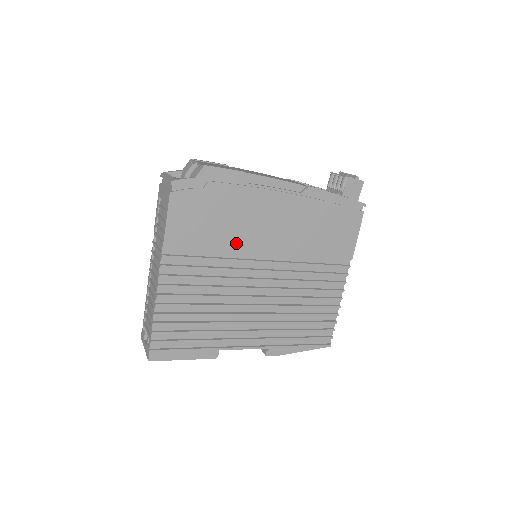
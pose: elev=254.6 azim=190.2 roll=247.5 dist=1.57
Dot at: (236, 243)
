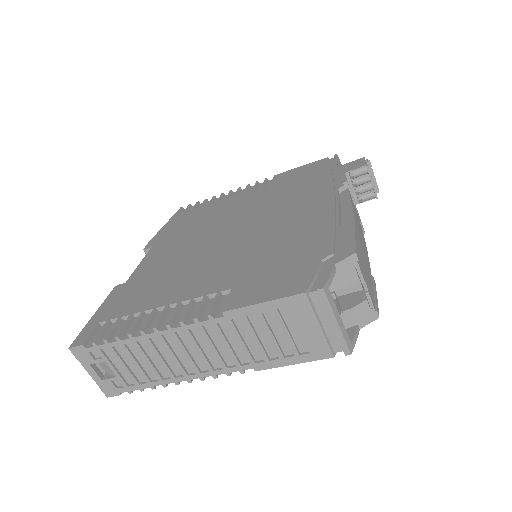
Dot at: occluded
